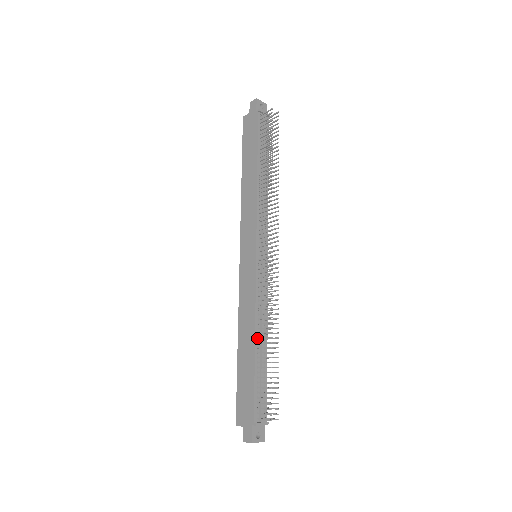
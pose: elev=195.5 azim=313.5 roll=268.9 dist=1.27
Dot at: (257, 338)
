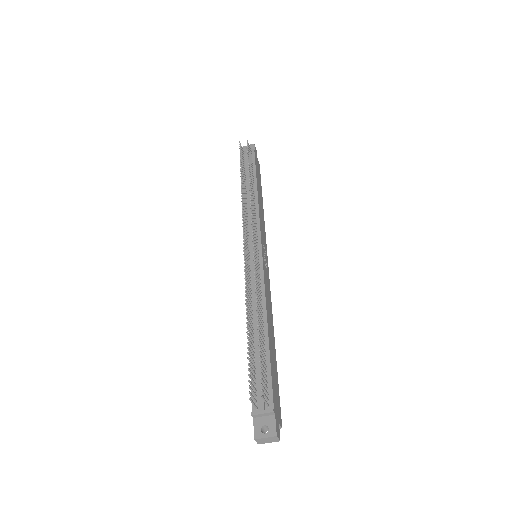
Dot at: (252, 325)
